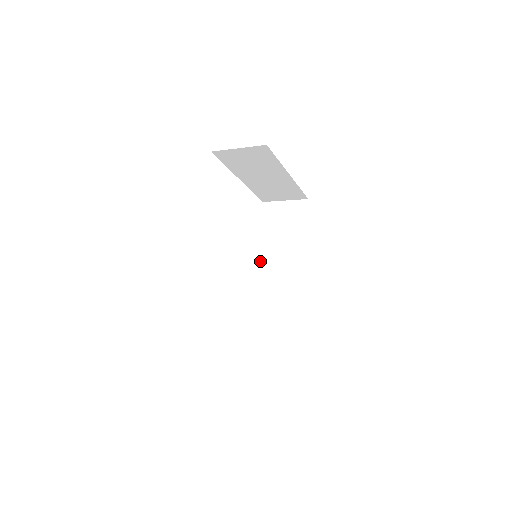
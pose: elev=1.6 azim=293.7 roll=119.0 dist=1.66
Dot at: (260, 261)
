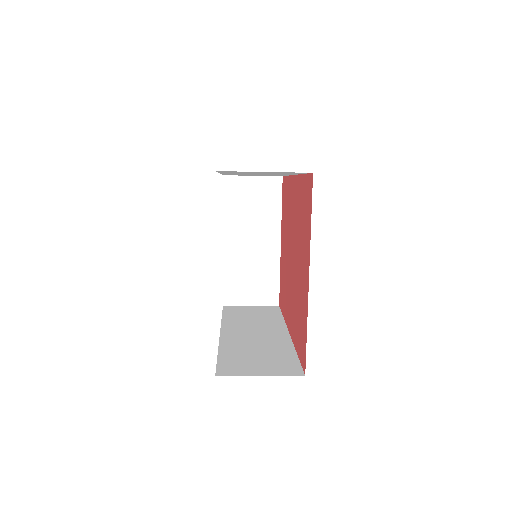
Dot at: (226, 328)
